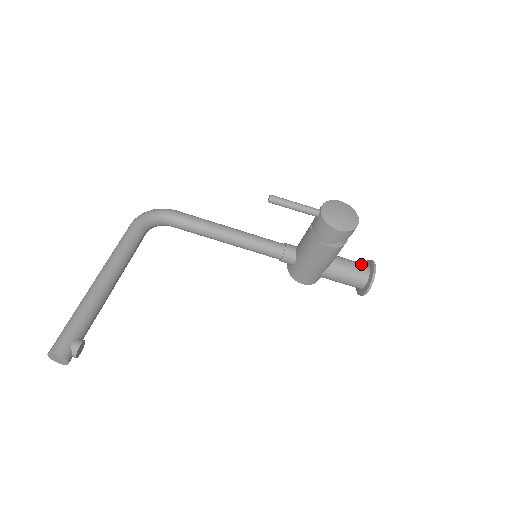
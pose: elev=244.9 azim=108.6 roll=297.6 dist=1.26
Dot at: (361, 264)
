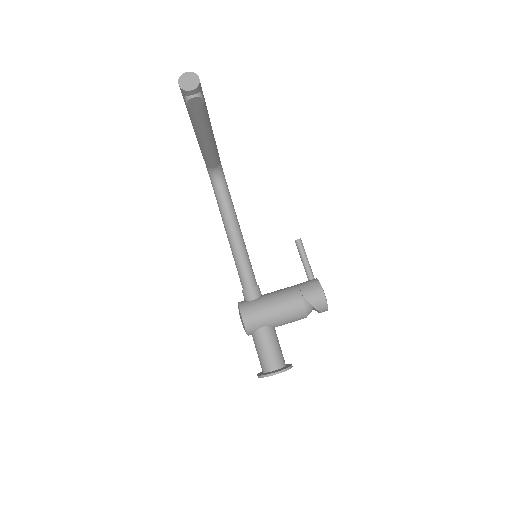
Dot at: occluded
